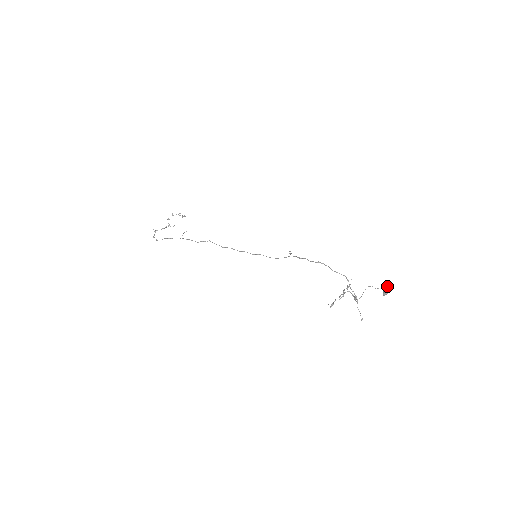
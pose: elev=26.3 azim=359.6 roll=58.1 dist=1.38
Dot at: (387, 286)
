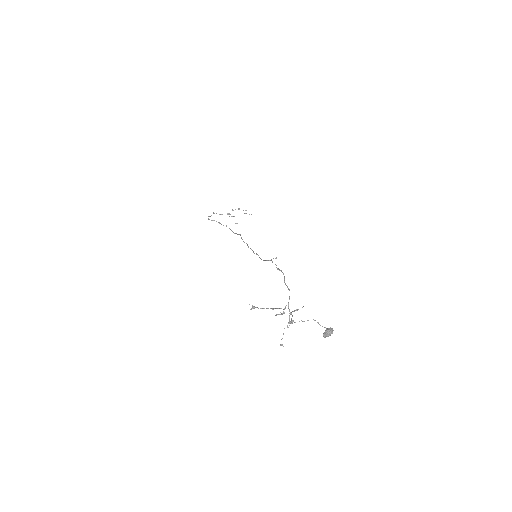
Dot at: occluded
